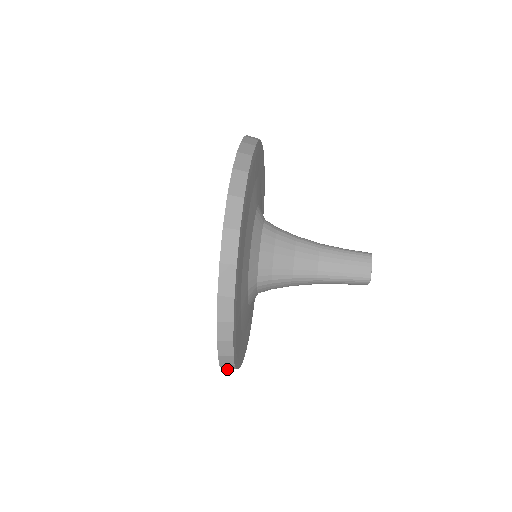
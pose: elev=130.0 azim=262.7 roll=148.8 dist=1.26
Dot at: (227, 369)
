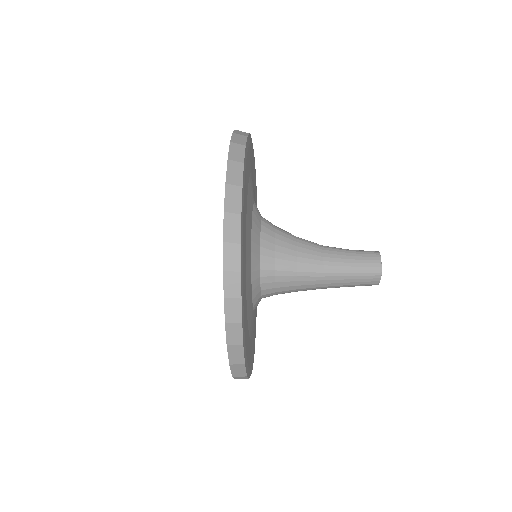
Dot at: (233, 160)
